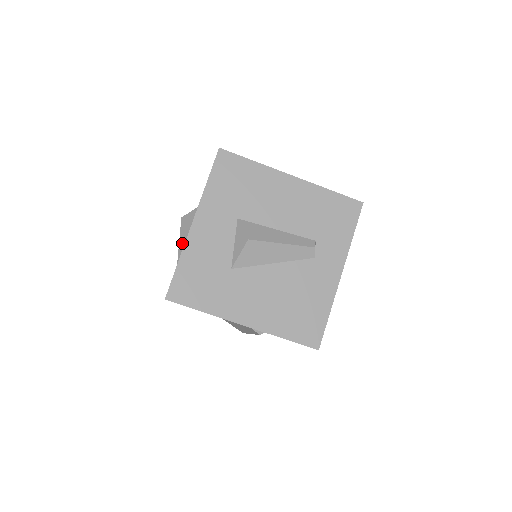
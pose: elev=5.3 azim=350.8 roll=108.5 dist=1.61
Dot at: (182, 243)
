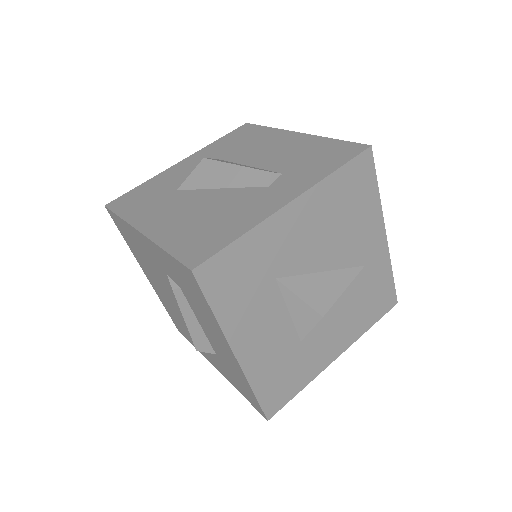
Dot at: occluded
